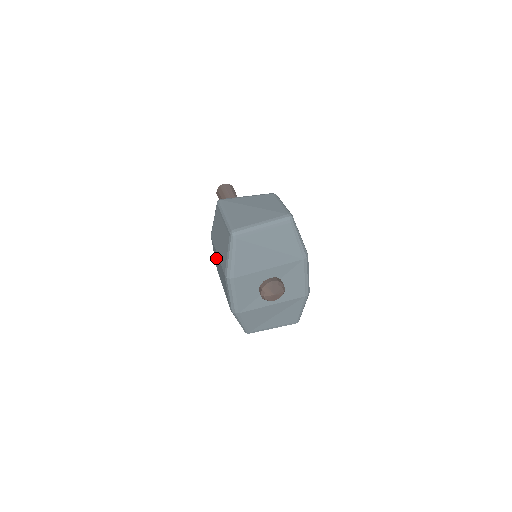
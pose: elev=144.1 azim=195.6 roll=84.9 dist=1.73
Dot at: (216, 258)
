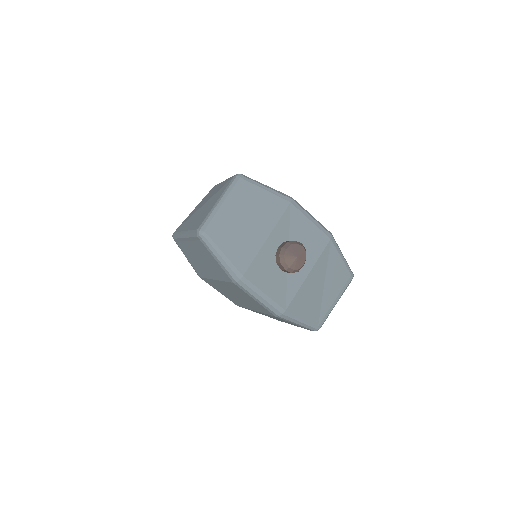
Dot at: (221, 290)
